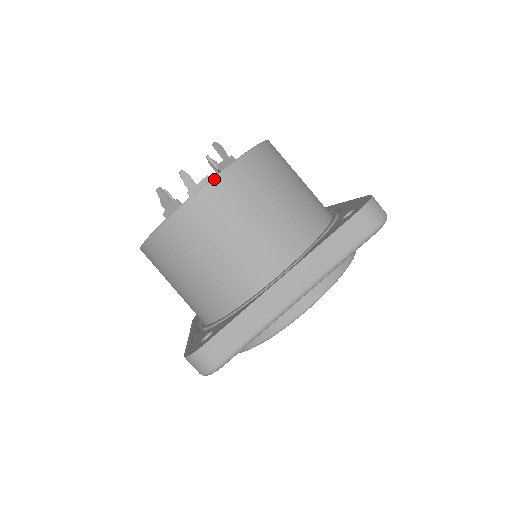
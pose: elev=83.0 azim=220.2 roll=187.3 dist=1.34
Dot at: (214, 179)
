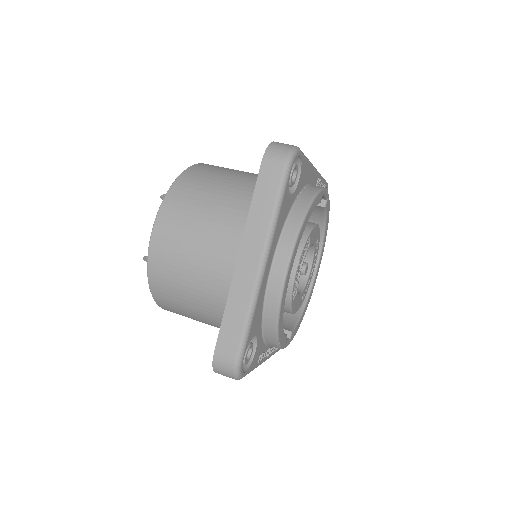
Dot at: occluded
